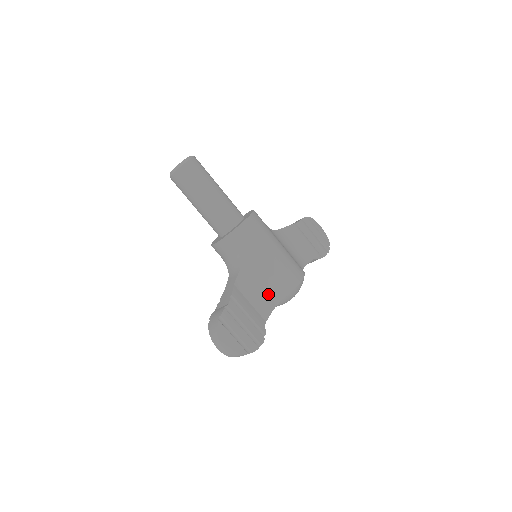
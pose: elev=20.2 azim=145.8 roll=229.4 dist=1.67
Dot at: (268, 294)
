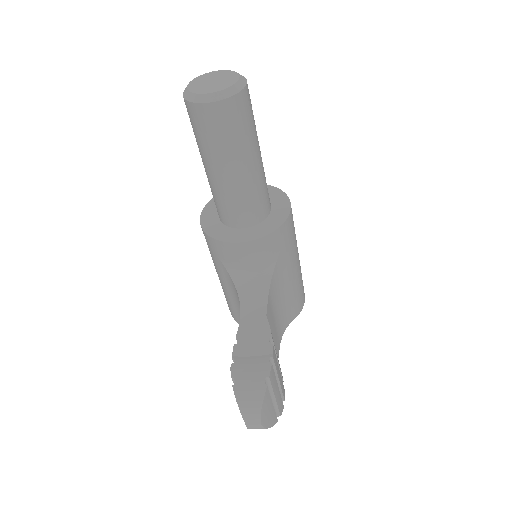
Dot at: (281, 320)
